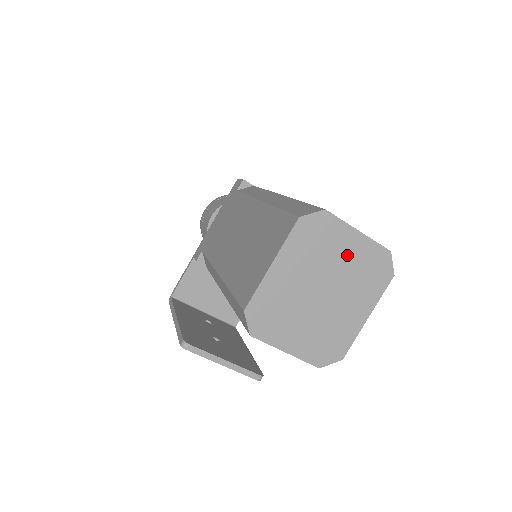
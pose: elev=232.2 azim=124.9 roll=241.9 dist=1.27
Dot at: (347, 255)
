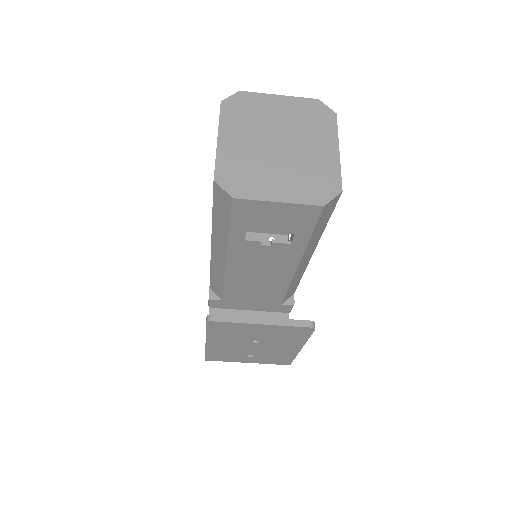
Dot at: (281, 113)
